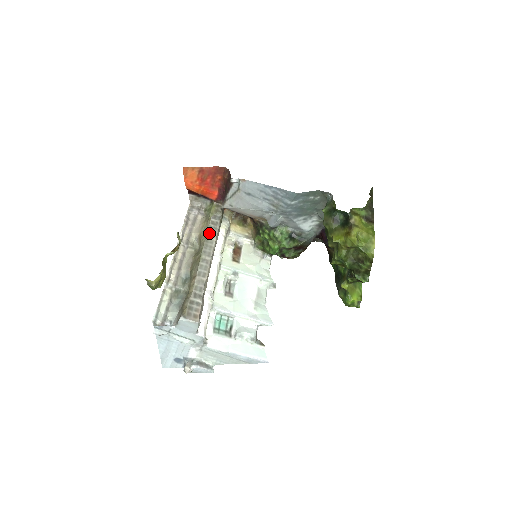
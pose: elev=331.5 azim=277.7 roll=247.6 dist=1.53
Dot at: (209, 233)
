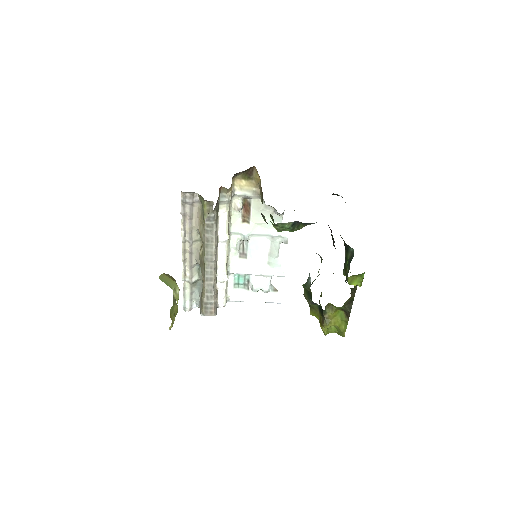
Dot at: (207, 239)
